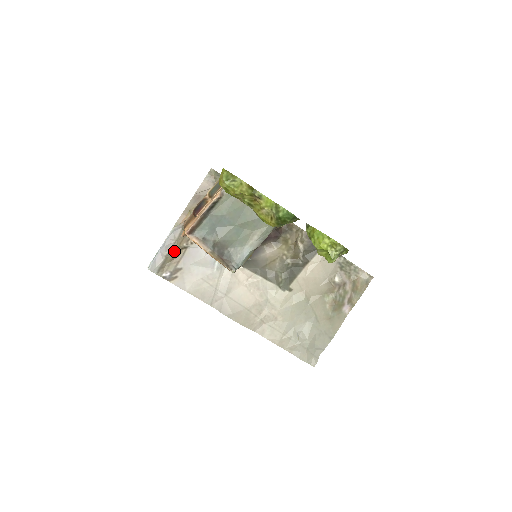
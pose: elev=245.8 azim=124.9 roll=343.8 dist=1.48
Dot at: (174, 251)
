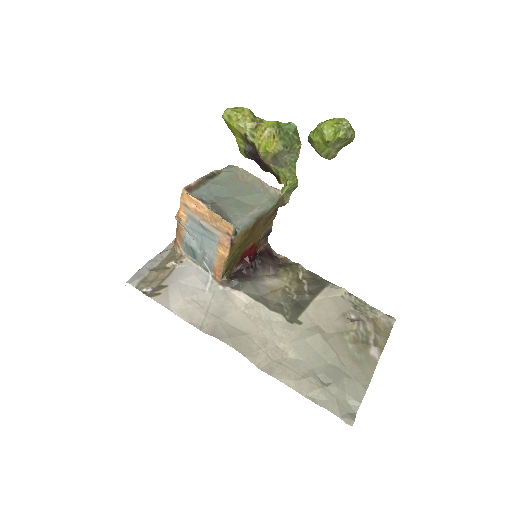
Dot at: (160, 268)
